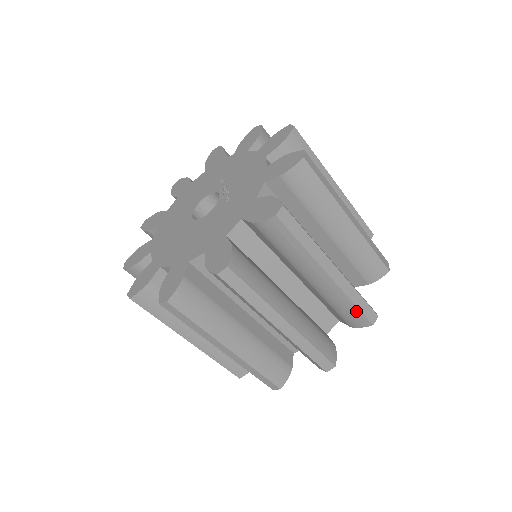
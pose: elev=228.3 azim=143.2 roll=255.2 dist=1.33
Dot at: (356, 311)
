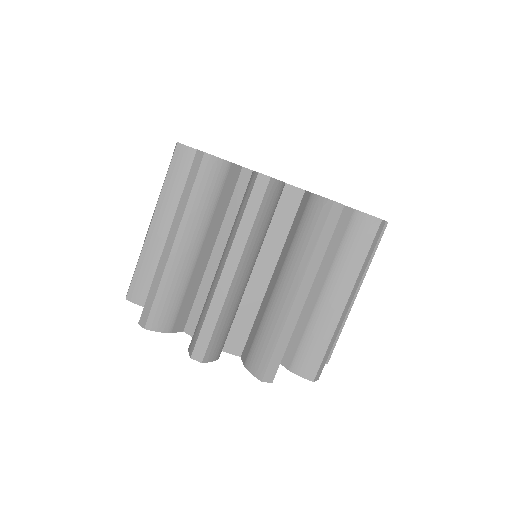
Dot at: (269, 351)
